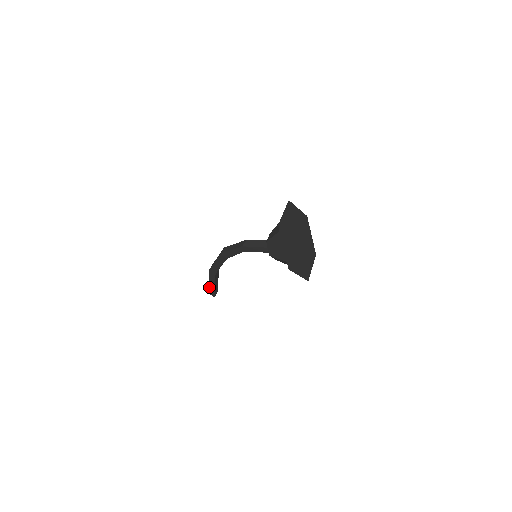
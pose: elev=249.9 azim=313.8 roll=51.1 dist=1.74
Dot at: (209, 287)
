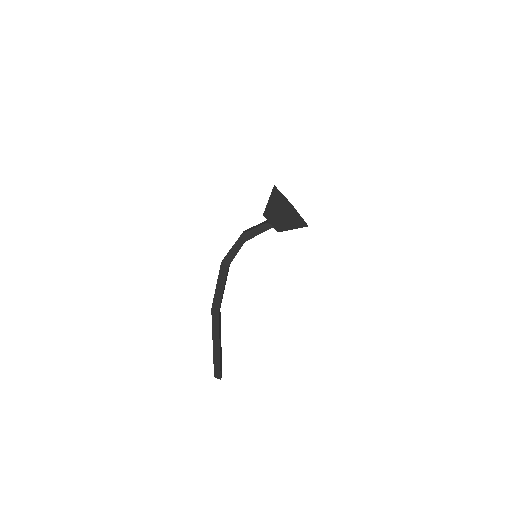
Dot at: (213, 358)
